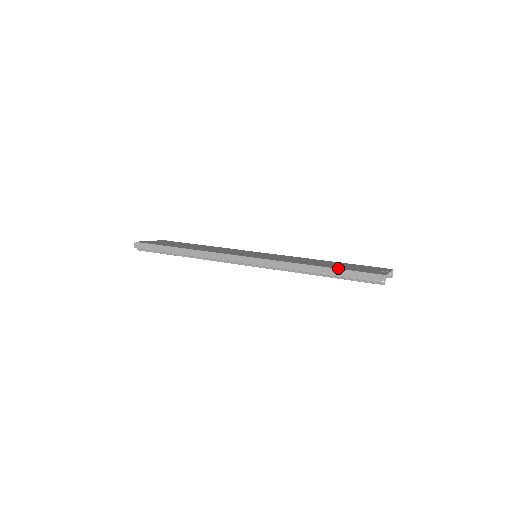
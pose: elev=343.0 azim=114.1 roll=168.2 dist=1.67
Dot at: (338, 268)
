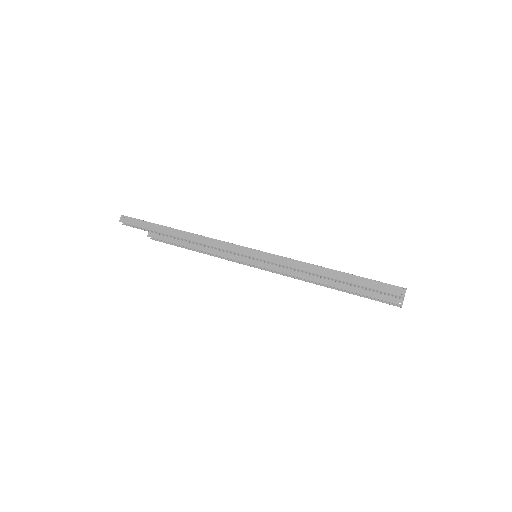
Dot at: occluded
